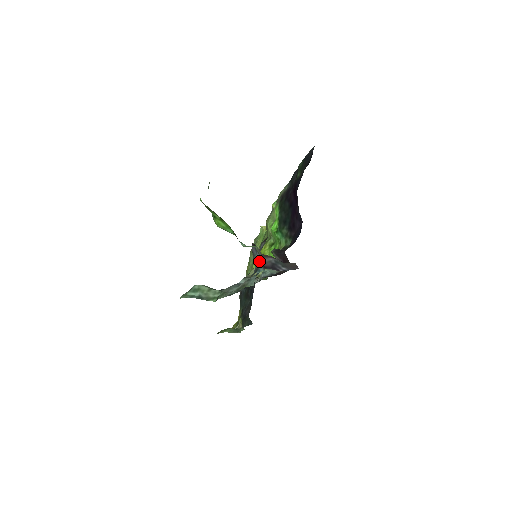
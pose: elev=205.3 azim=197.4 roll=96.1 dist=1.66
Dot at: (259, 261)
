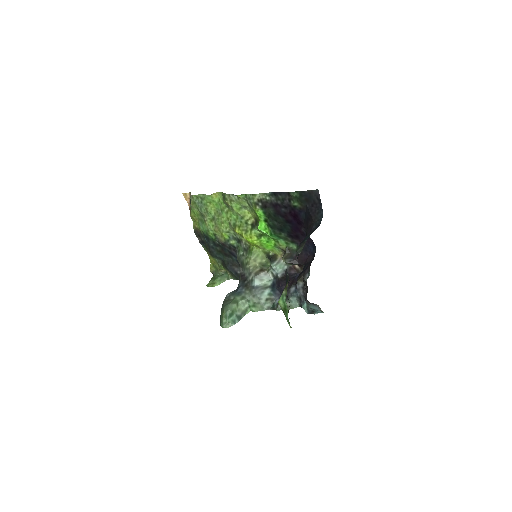
Dot at: (319, 310)
